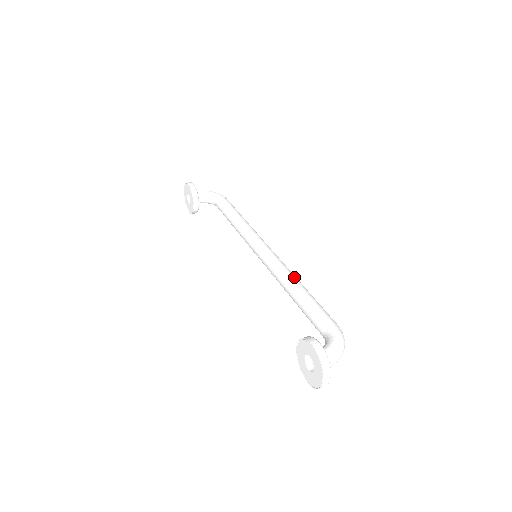
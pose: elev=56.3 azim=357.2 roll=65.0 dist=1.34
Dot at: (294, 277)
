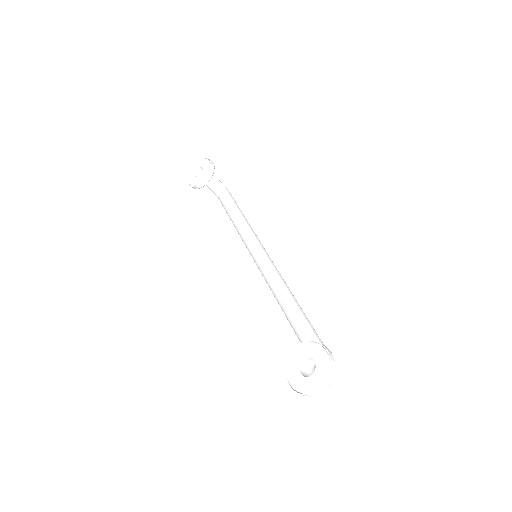
Dot at: occluded
